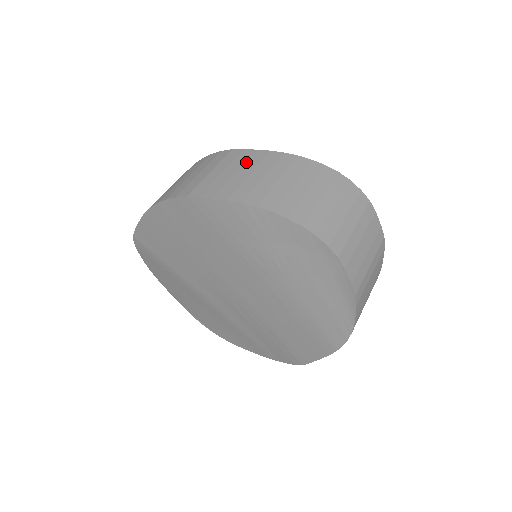
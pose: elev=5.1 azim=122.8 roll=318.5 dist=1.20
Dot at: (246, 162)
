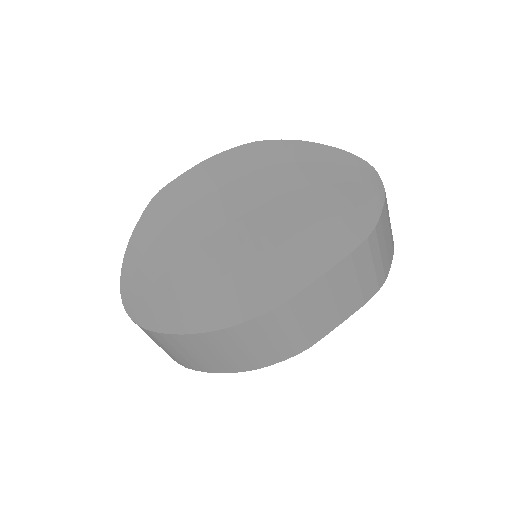
Dot at: occluded
